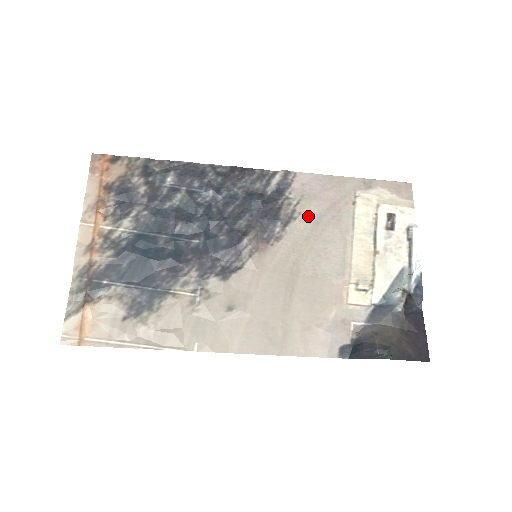
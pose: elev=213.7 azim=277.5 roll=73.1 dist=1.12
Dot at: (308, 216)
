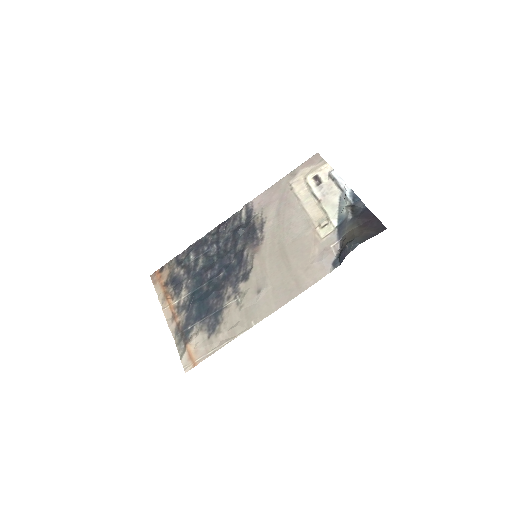
Dot at: (271, 215)
